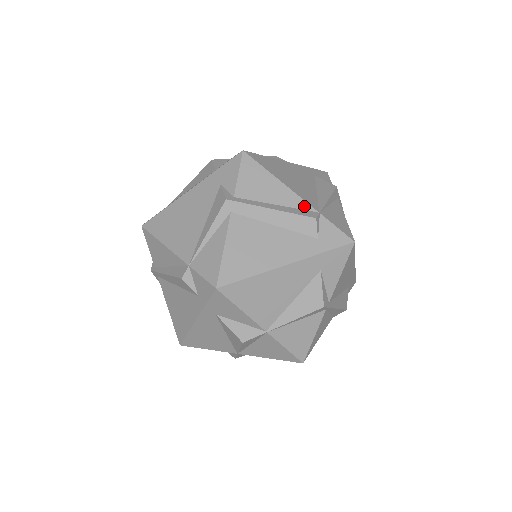
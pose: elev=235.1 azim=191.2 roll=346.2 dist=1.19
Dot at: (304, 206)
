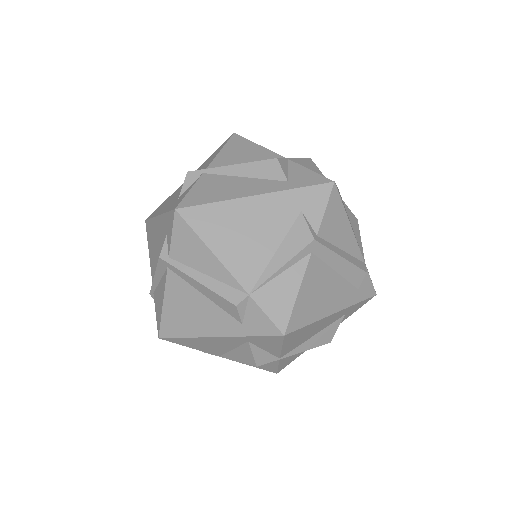
Dot at: (358, 255)
